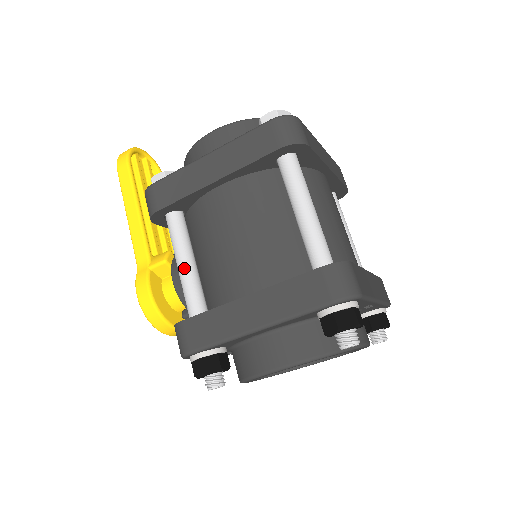
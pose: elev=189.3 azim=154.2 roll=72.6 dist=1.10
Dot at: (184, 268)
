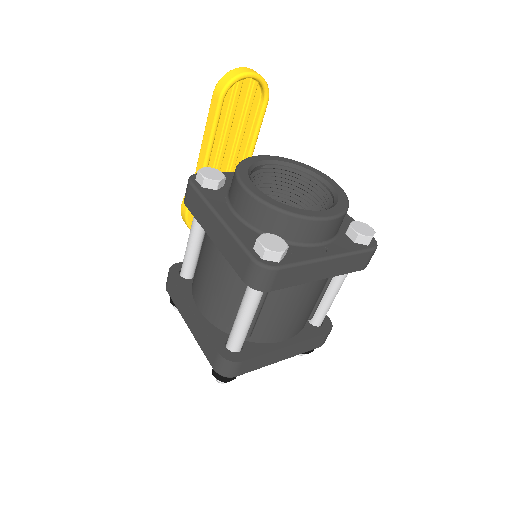
Dot at: (189, 246)
